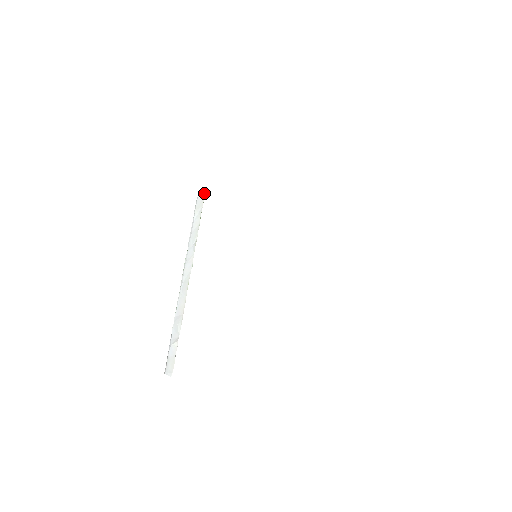
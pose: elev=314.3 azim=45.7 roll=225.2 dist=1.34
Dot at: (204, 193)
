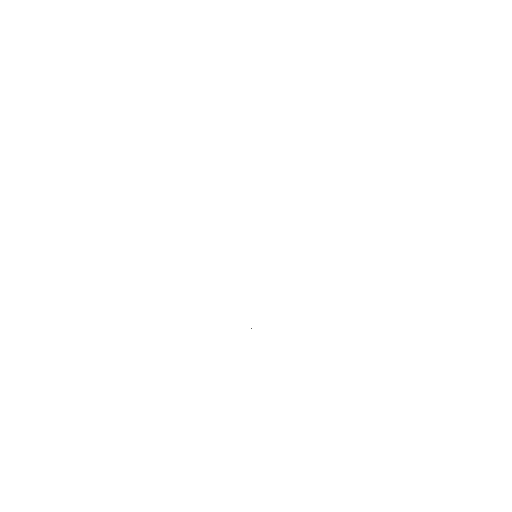
Dot at: occluded
